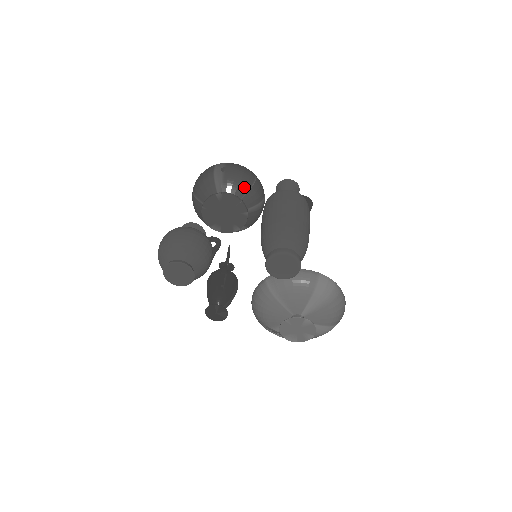
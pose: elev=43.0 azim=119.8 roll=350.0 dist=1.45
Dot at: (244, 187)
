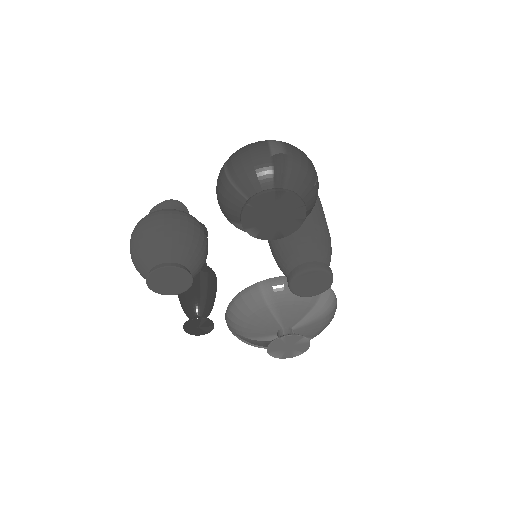
Dot at: (308, 184)
